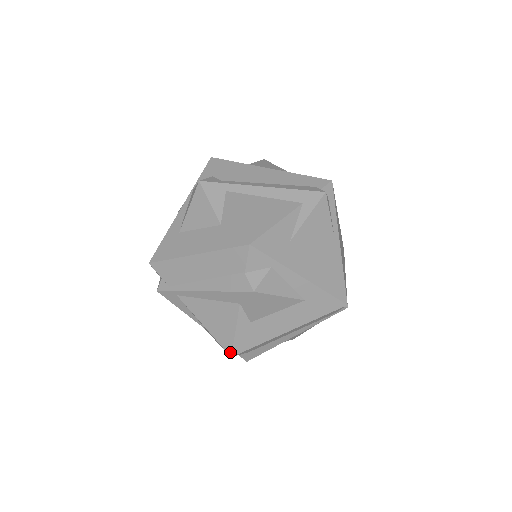
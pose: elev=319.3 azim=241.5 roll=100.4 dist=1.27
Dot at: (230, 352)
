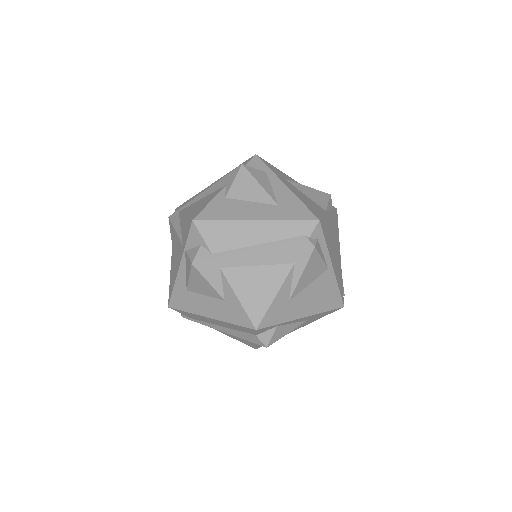
Dot at: (255, 348)
